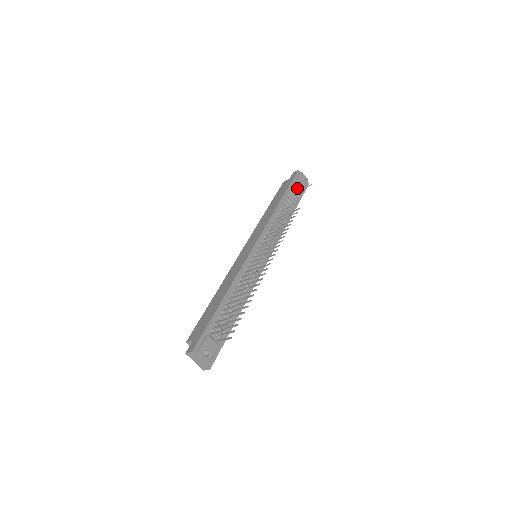
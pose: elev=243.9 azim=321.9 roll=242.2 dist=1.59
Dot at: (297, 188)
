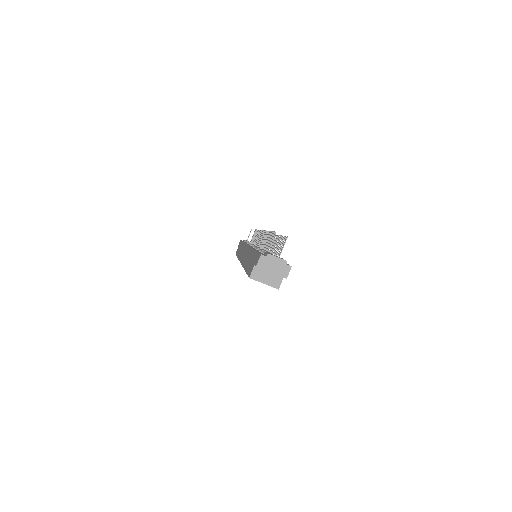
Dot at: occluded
